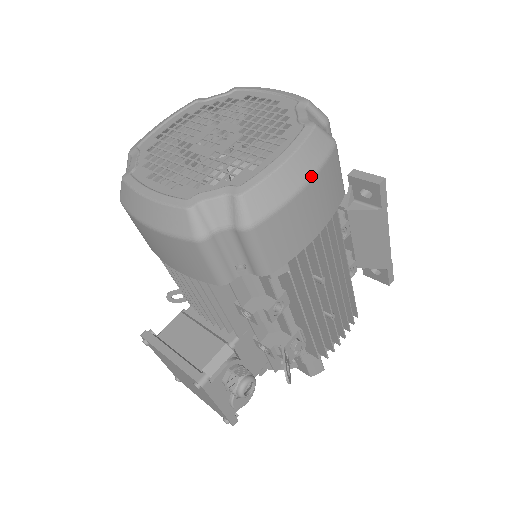
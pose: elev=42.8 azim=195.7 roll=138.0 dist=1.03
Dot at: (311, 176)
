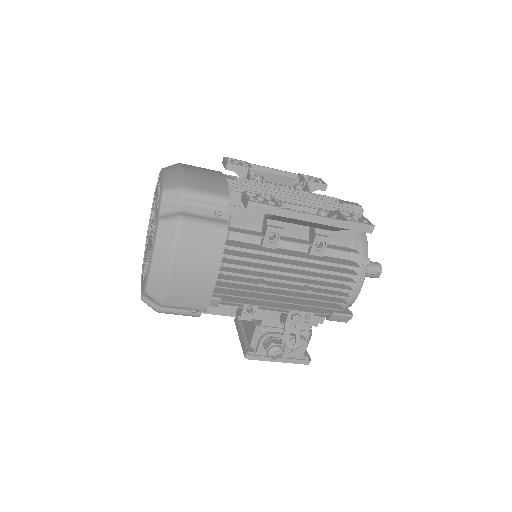
Dot at: (170, 260)
